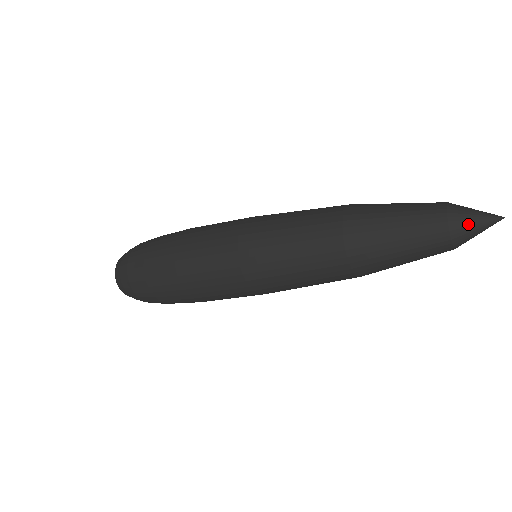
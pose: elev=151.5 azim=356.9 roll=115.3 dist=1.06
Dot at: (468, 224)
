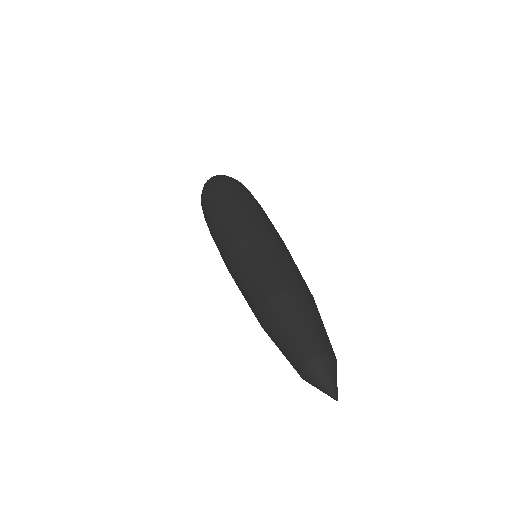
Dot at: (313, 383)
